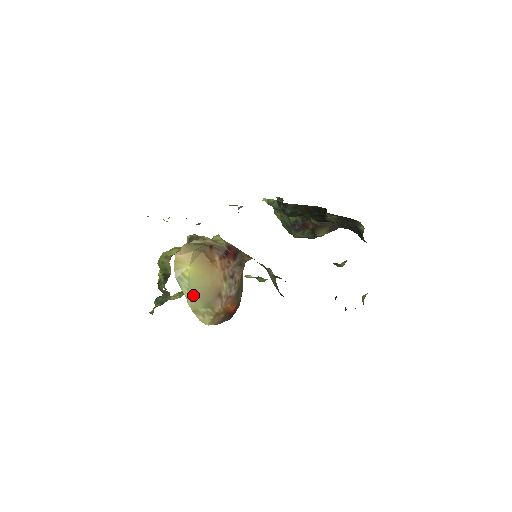
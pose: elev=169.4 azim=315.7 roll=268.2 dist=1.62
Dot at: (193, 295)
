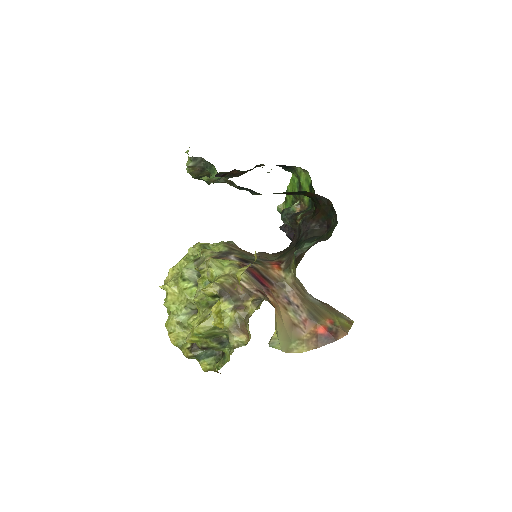
Dot at: (283, 343)
